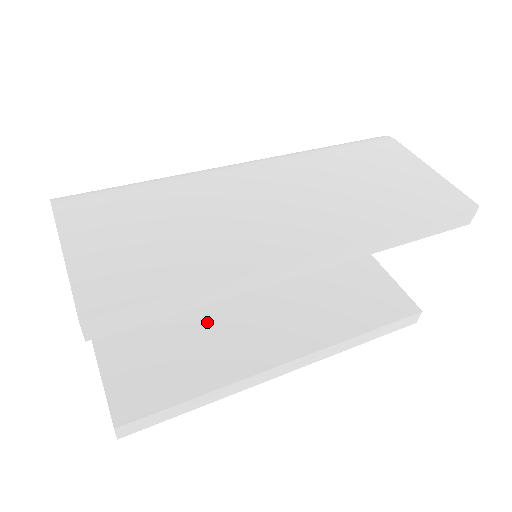
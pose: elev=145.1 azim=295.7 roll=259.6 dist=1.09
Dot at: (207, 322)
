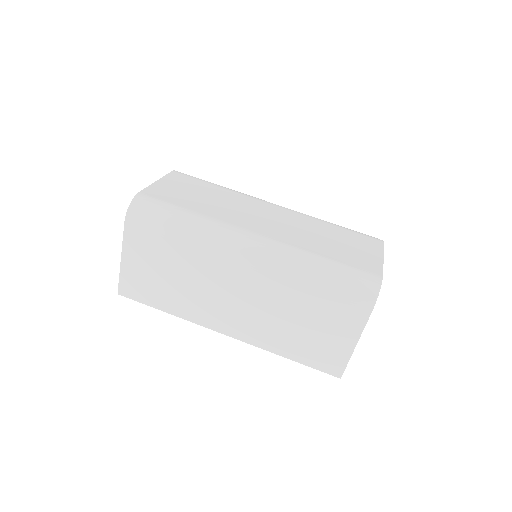
Dot at: occluded
